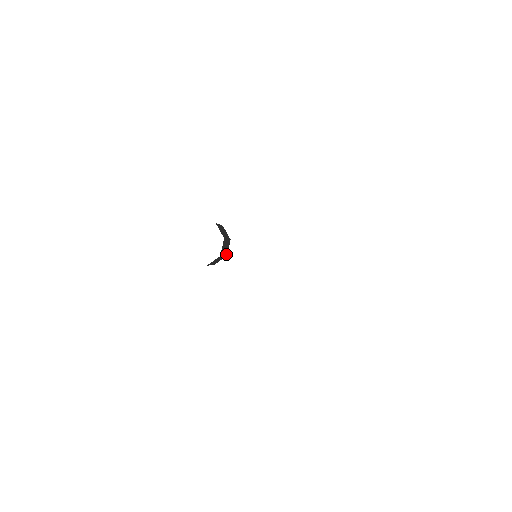
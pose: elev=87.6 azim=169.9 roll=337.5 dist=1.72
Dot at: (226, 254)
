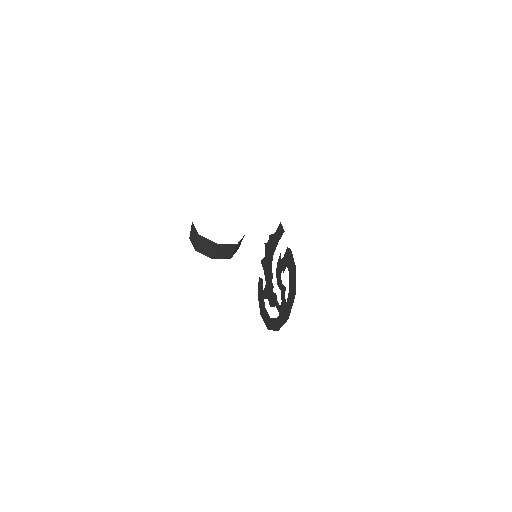
Dot at: occluded
